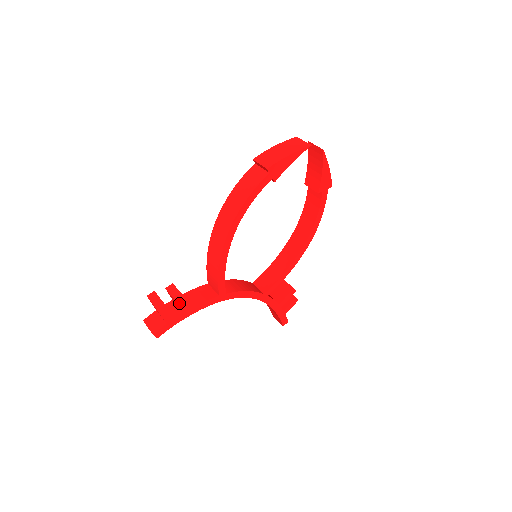
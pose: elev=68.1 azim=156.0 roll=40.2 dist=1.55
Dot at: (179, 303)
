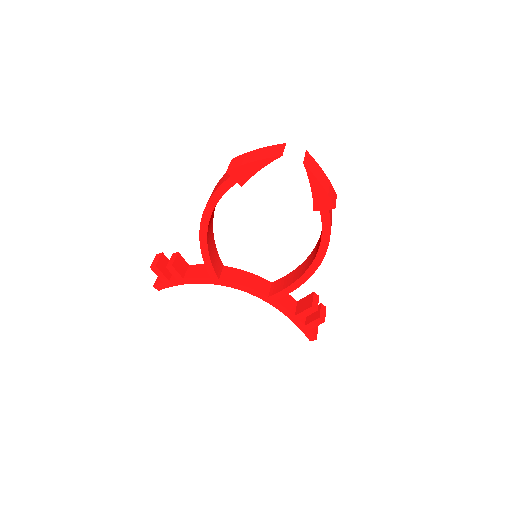
Dot at: (170, 269)
